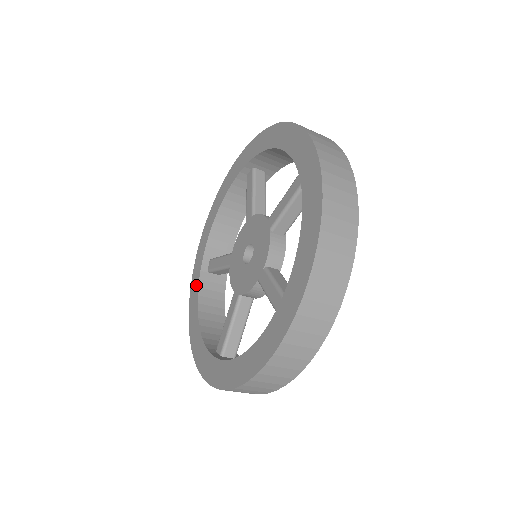
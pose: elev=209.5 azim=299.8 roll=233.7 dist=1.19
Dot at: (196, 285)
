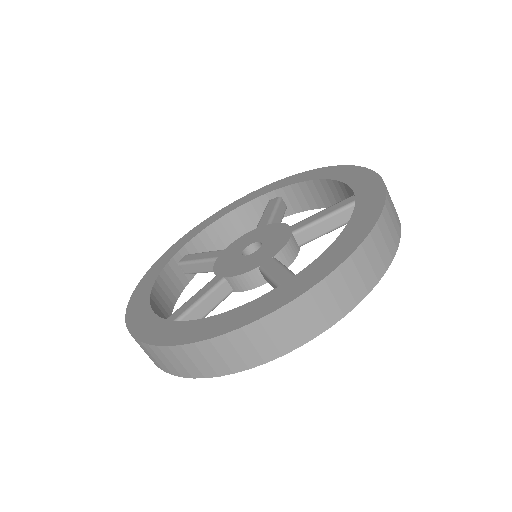
Dot at: (160, 267)
